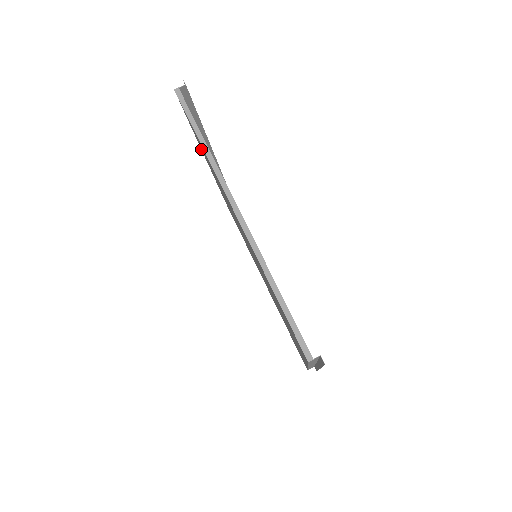
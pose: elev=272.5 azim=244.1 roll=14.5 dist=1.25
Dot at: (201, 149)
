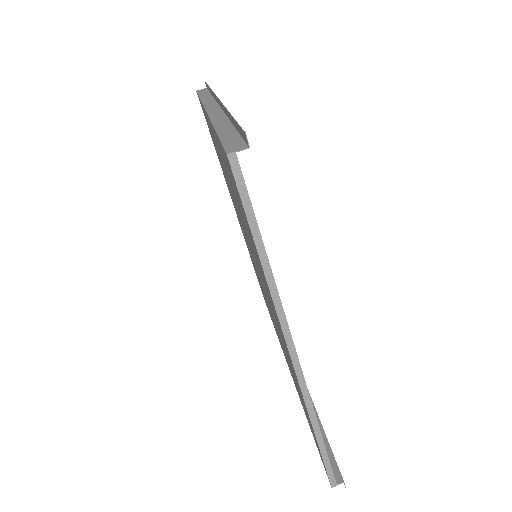
Dot at: (212, 127)
